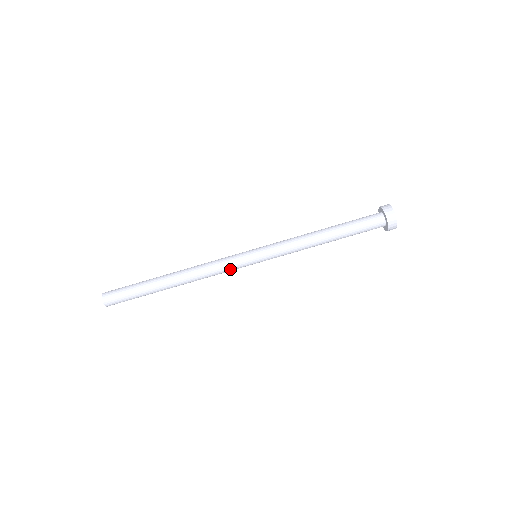
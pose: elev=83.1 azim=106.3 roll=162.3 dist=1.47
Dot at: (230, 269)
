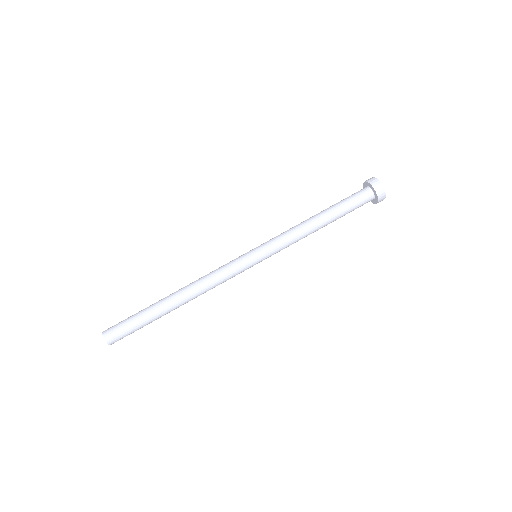
Dot at: (231, 270)
